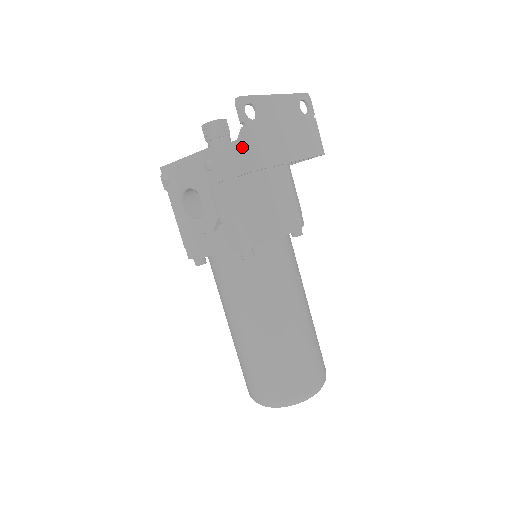
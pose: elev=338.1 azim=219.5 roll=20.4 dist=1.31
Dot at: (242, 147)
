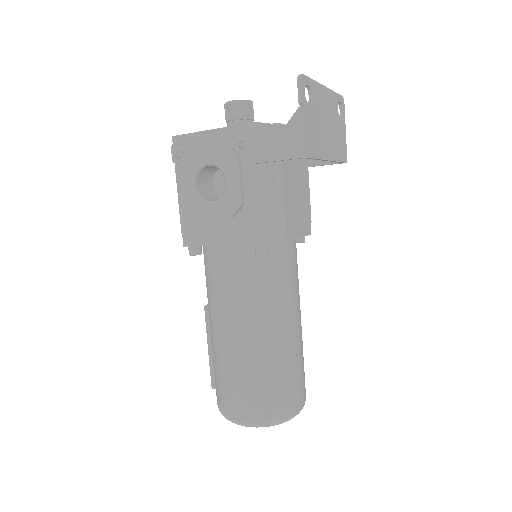
Dot at: (294, 129)
